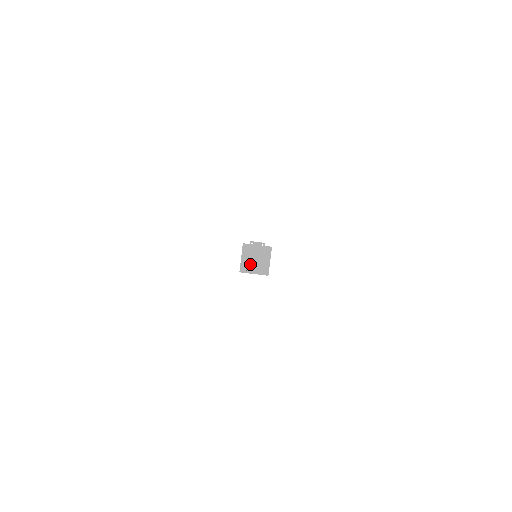
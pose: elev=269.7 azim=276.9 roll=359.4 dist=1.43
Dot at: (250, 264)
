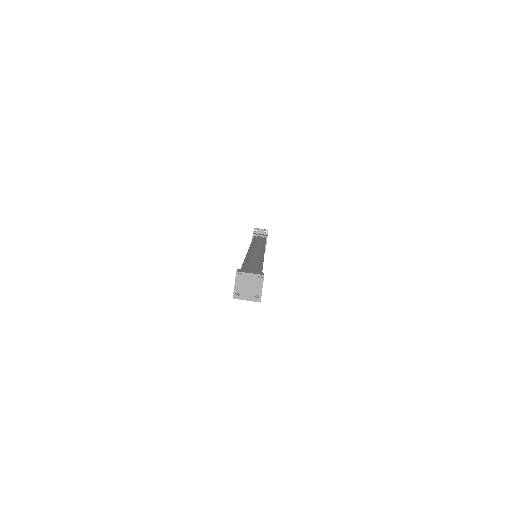
Dot at: (243, 291)
